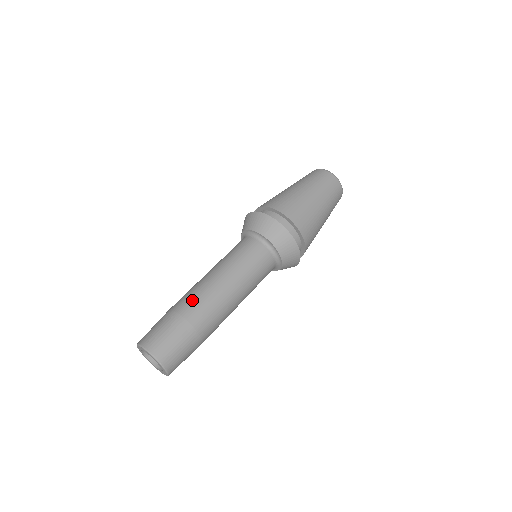
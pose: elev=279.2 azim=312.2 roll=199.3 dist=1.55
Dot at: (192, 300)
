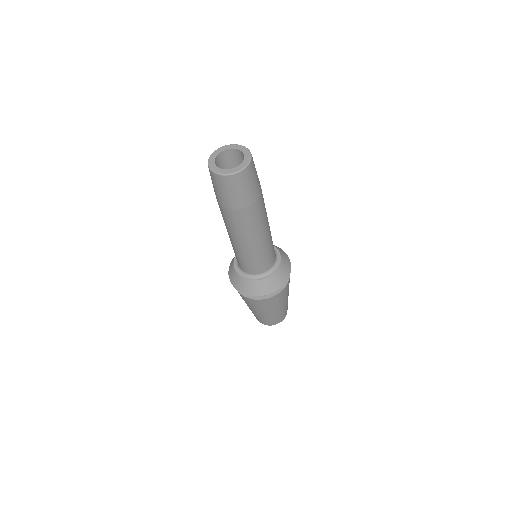
Dot at: occluded
